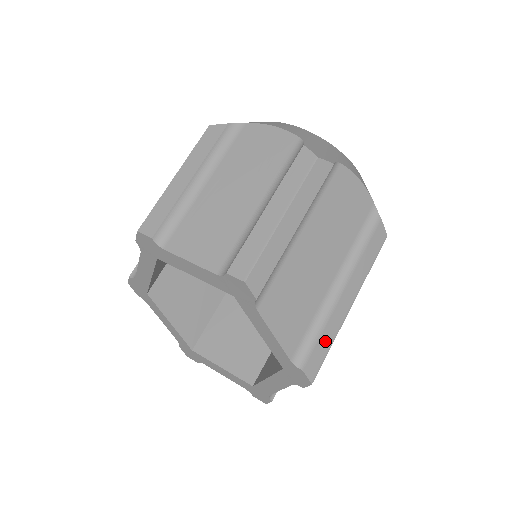
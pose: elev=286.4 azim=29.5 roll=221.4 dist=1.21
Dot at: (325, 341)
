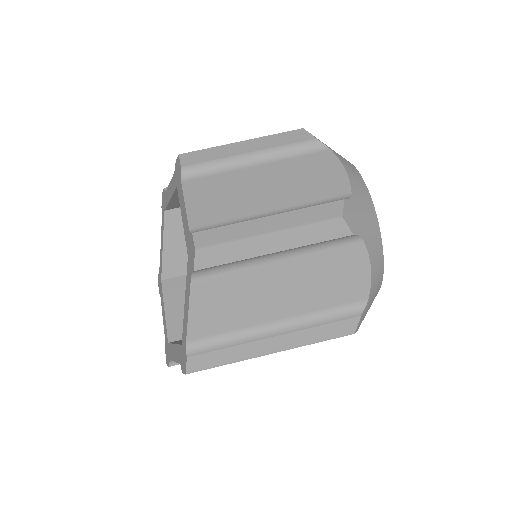
Dot at: (225, 355)
